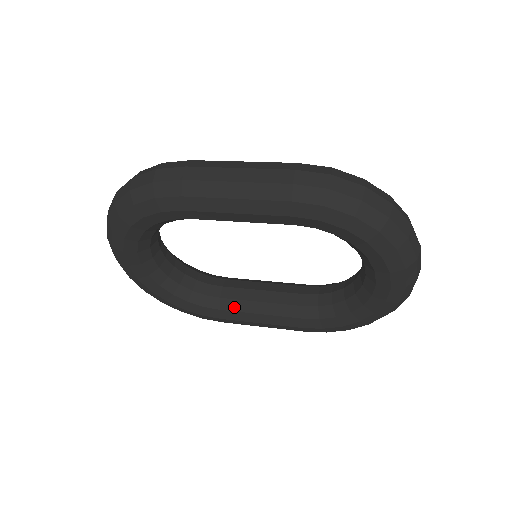
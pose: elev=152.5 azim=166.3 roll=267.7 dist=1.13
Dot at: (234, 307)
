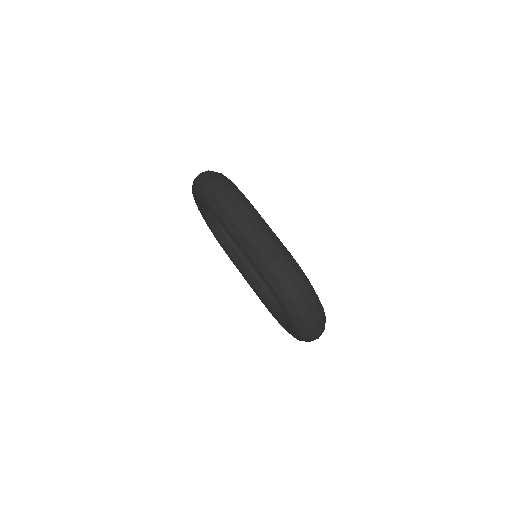
Dot at: (237, 260)
